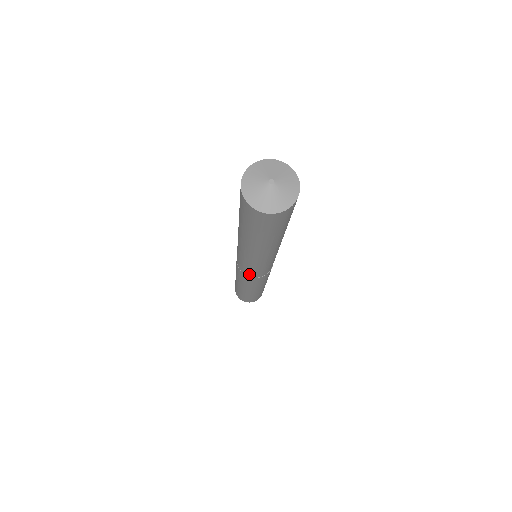
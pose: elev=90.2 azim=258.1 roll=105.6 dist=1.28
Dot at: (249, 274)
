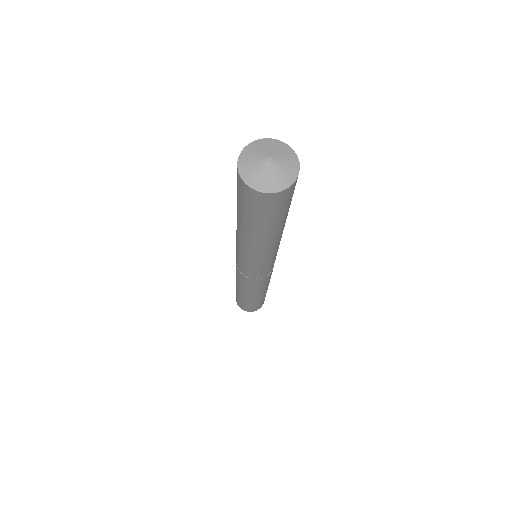
Dot at: (249, 275)
